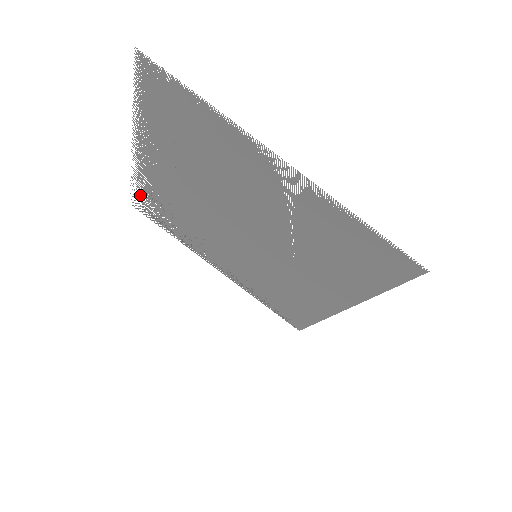
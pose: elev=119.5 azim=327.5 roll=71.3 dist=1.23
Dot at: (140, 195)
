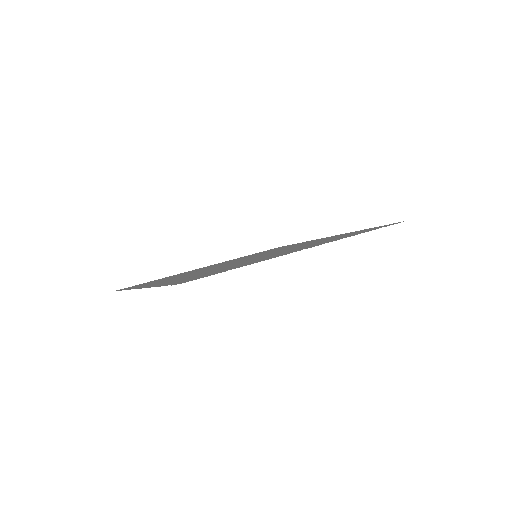
Dot at: (132, 287)
